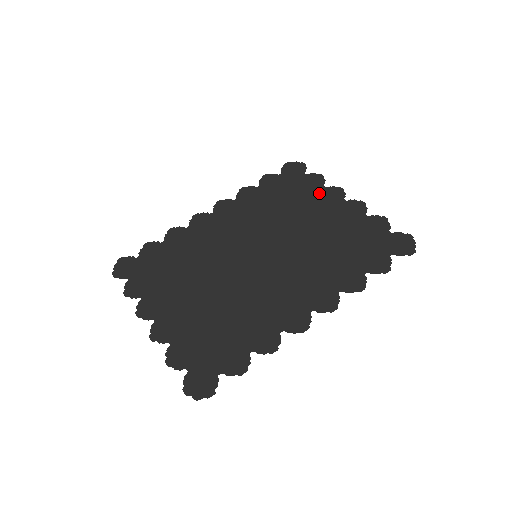
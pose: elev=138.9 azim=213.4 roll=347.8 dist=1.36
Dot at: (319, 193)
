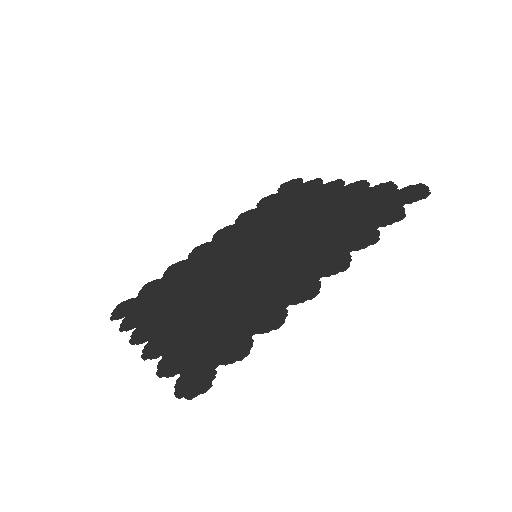
Dot at: (317, 190)
